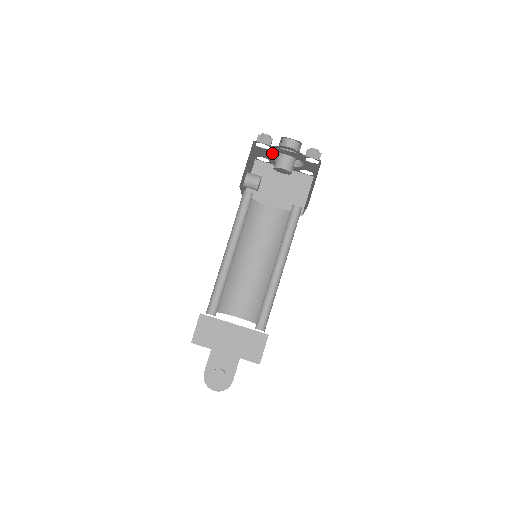
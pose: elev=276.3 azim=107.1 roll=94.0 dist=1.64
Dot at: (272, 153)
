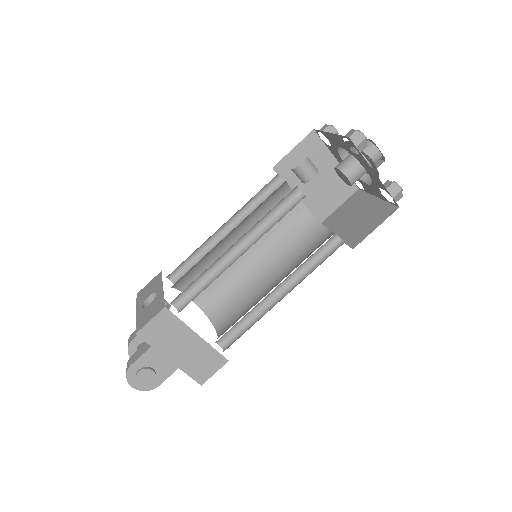
Dot at: occluded
